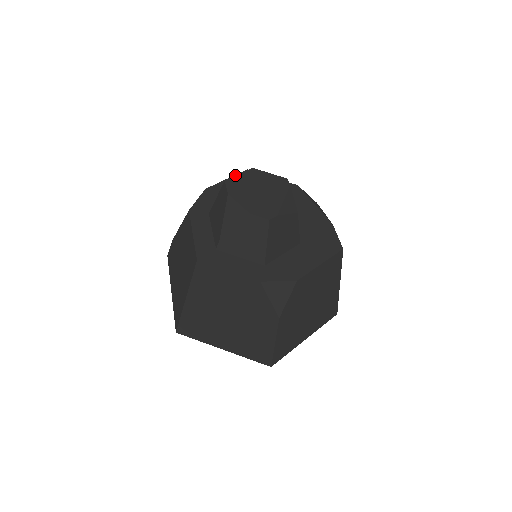
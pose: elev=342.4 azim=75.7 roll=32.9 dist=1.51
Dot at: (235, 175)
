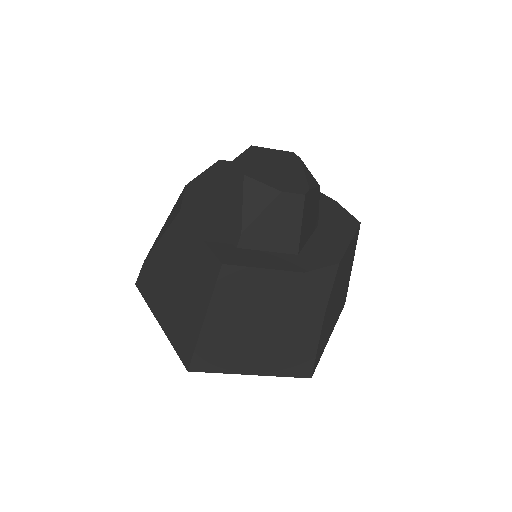
Dot at: (210, 167)
